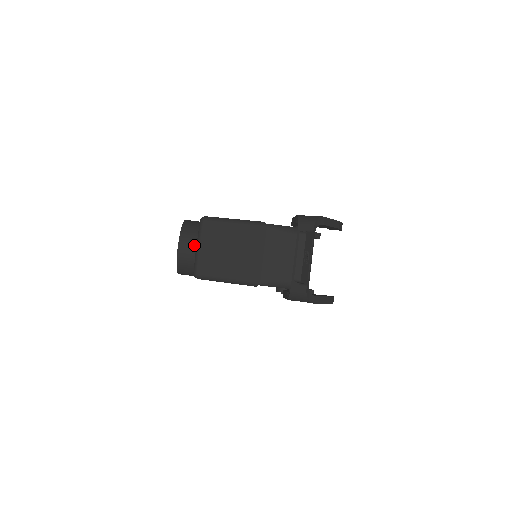
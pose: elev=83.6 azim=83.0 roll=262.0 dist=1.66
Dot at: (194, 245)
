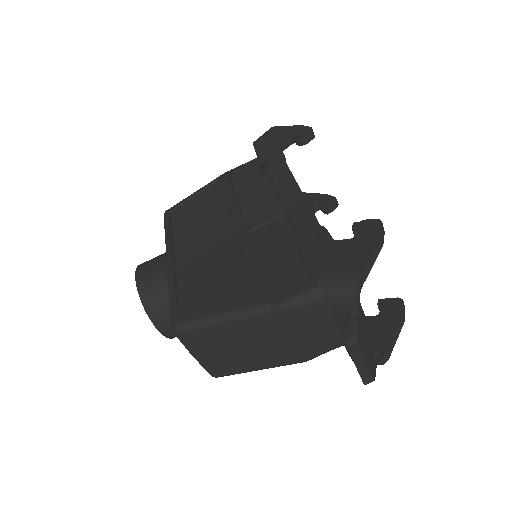
Dot at: occluded
